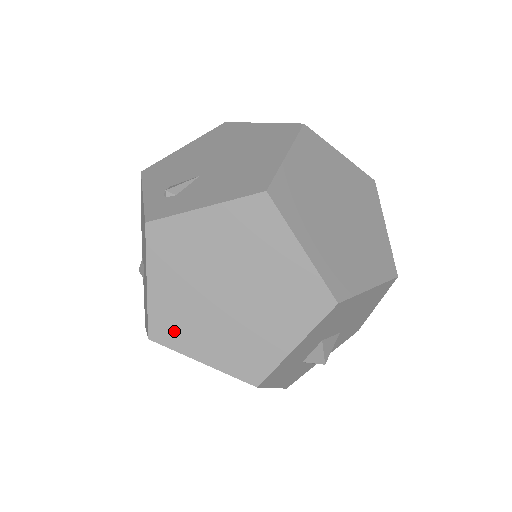
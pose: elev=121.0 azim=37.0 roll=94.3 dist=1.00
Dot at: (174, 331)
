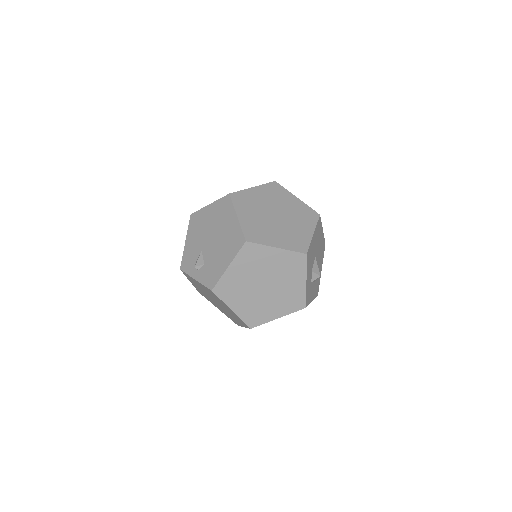
Dot at: (258, 235)
